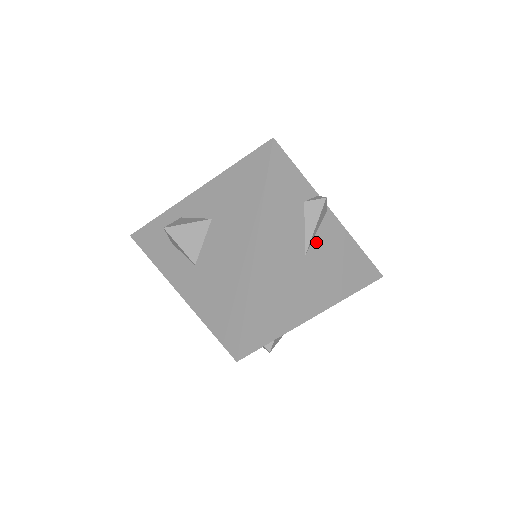
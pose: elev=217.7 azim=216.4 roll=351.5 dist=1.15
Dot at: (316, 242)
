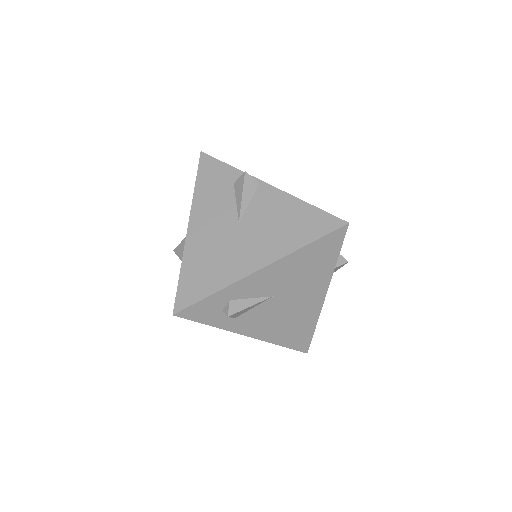
Dot at: (250, 210)
